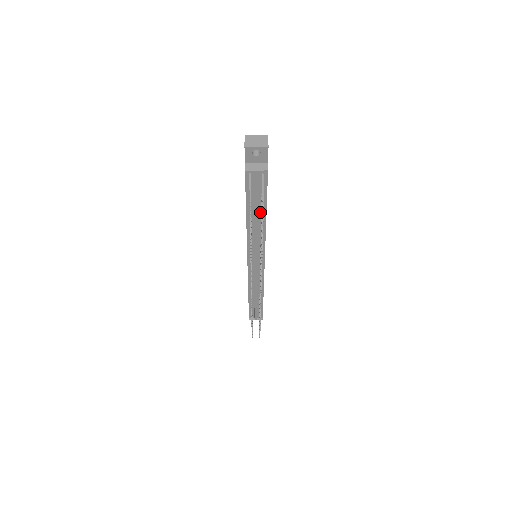
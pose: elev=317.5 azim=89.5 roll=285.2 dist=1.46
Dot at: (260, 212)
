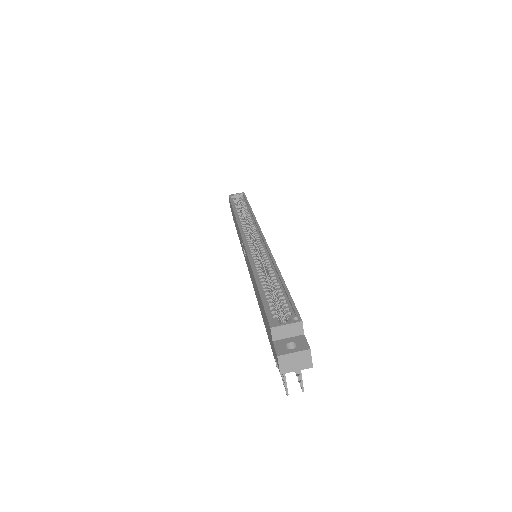
Dot at: occluded
